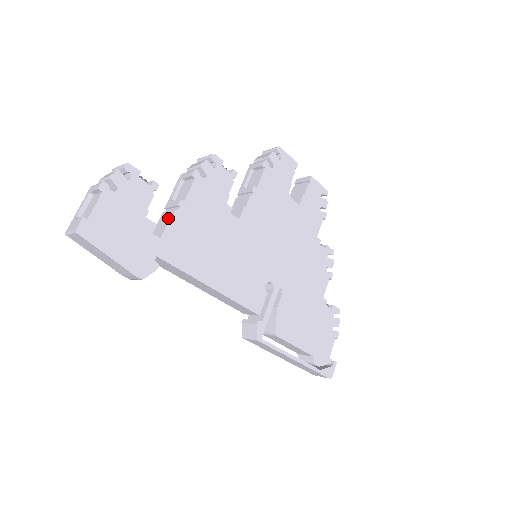
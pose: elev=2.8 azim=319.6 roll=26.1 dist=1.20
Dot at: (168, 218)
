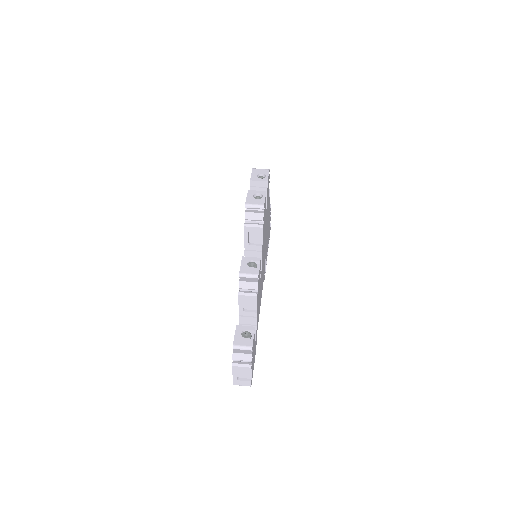
Dot at: (252, 322)
